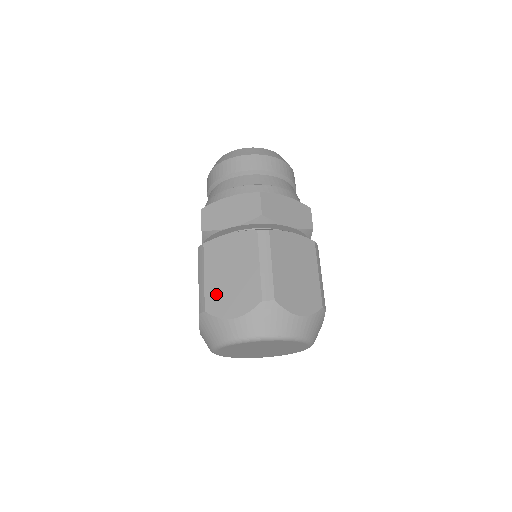
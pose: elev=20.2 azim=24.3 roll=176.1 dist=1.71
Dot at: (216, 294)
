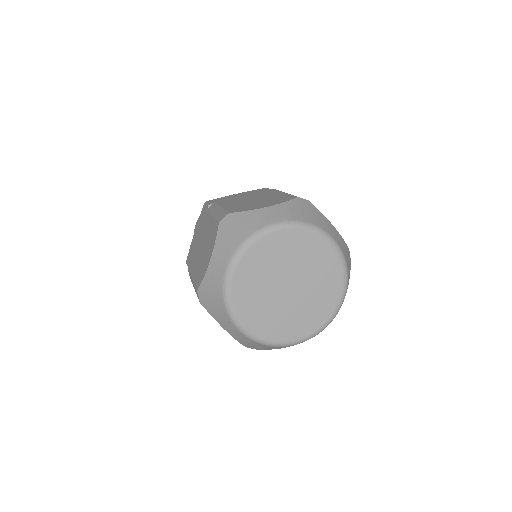
Dot at: (199, 271)
